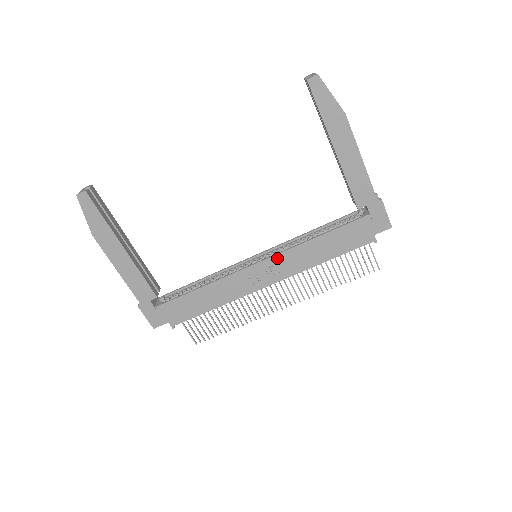
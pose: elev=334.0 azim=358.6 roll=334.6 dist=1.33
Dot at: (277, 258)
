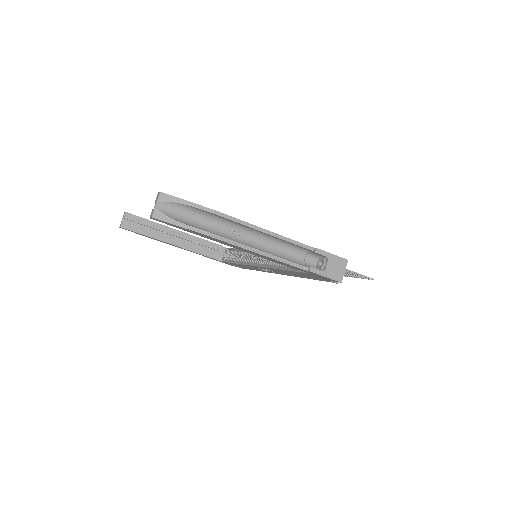
Dot at: (266, 268)
